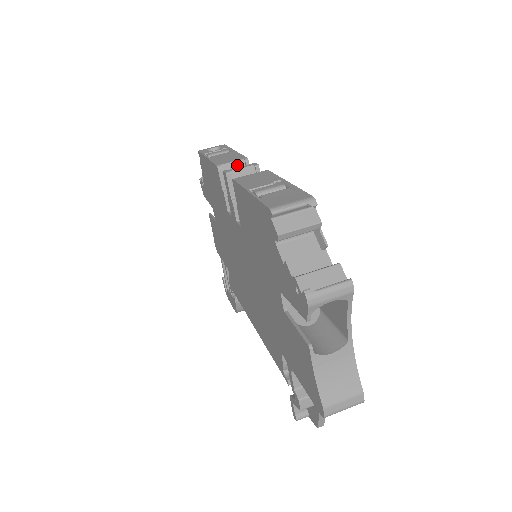
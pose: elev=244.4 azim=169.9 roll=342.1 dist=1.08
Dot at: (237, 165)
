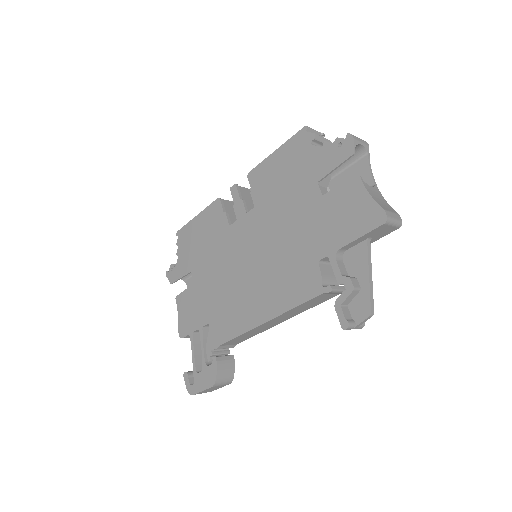
Dot at: (230, 203)
